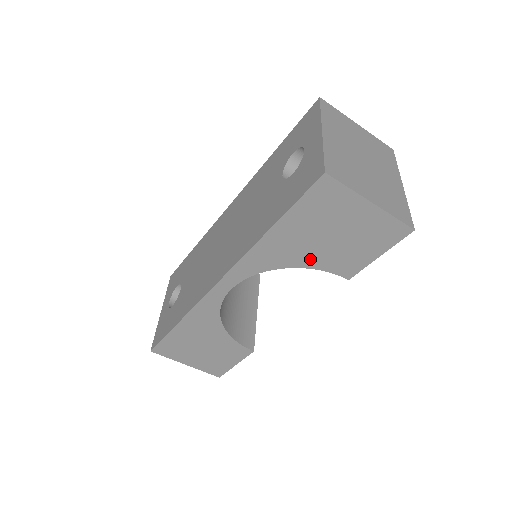
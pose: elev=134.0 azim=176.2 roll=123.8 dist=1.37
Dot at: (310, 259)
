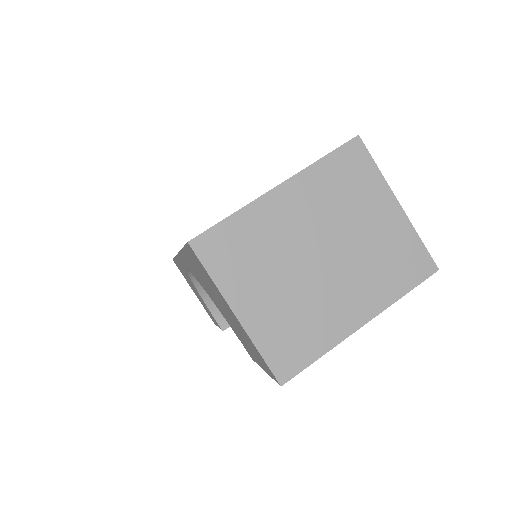
Dot at: occluded
